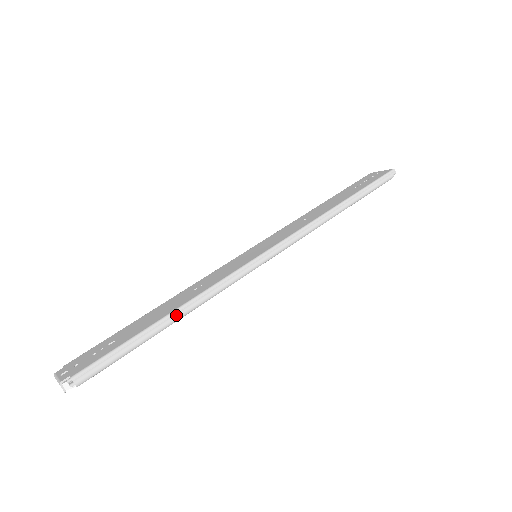
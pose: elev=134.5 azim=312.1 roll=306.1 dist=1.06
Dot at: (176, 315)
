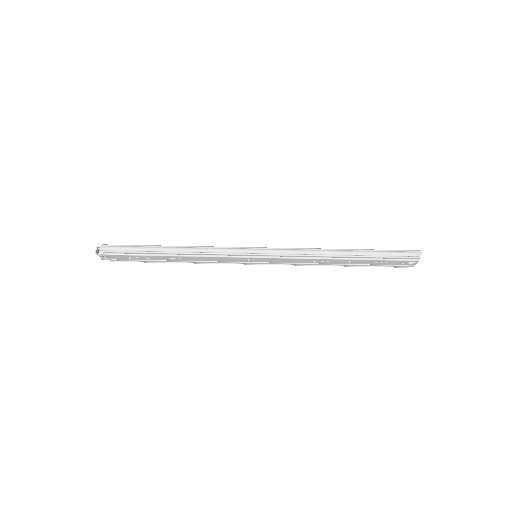
Dot at: (173, 247)
